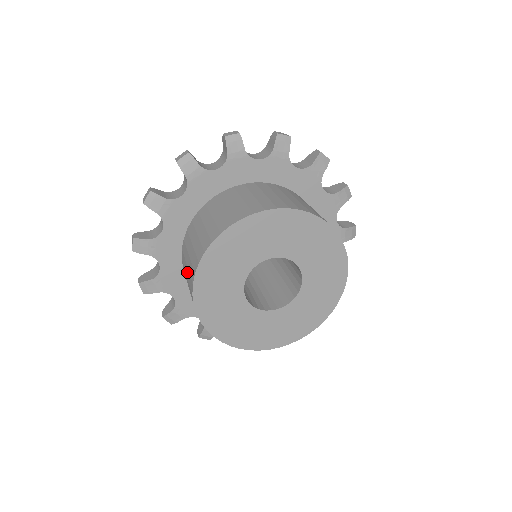
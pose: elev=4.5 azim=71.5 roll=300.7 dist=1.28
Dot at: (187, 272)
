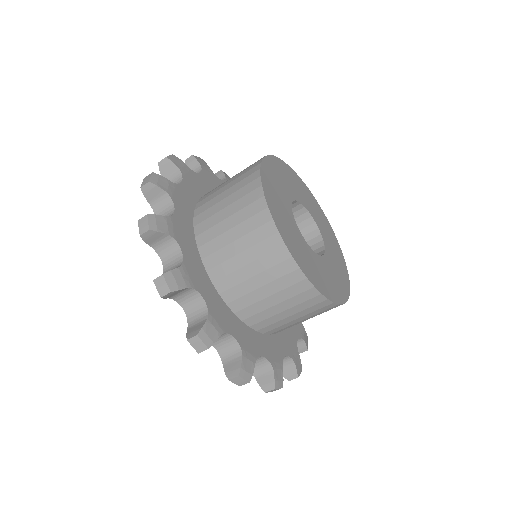
Dot at: (248, 256)
